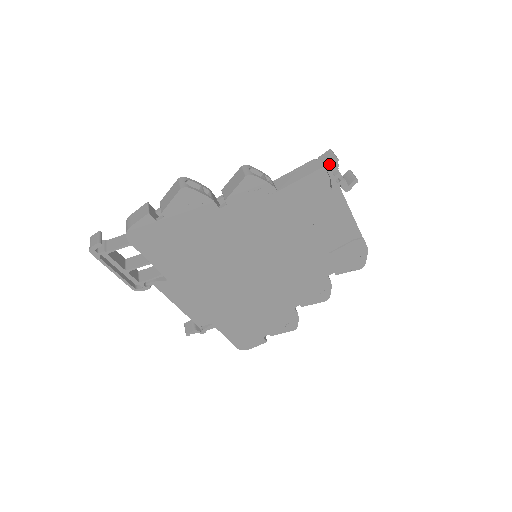
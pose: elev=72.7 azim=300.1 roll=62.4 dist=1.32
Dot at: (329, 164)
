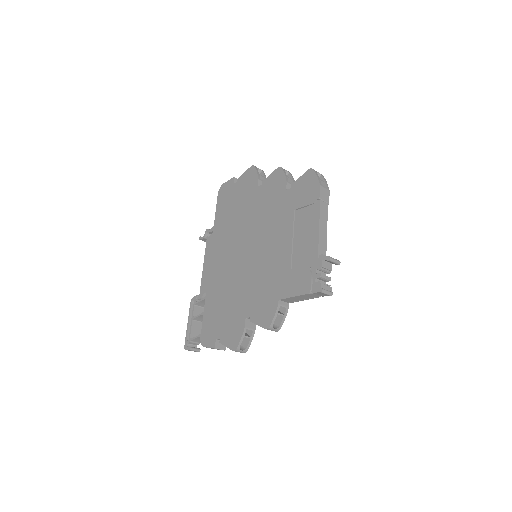
Dot at: (325, 295)
